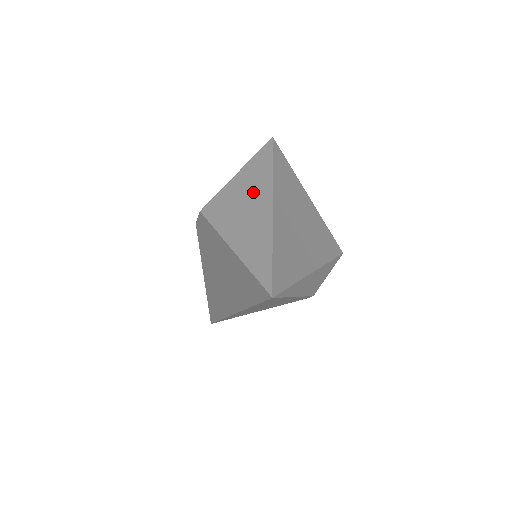
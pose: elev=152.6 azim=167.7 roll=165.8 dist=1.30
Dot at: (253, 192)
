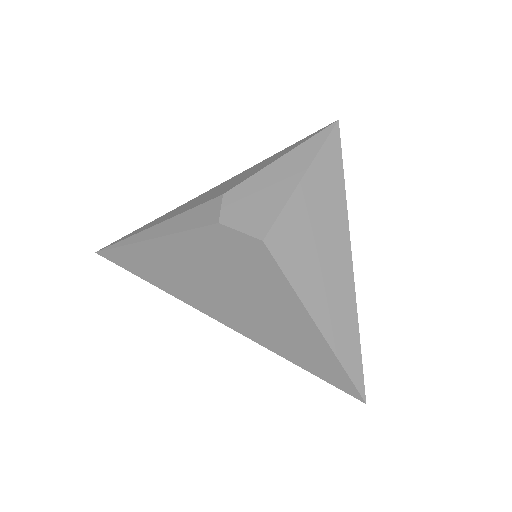
Dot at: (329, 230)
